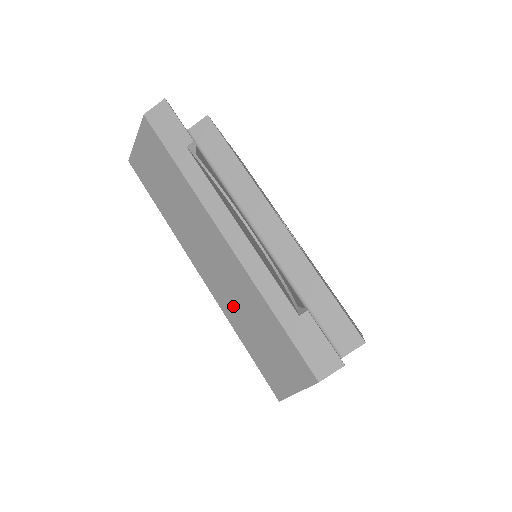
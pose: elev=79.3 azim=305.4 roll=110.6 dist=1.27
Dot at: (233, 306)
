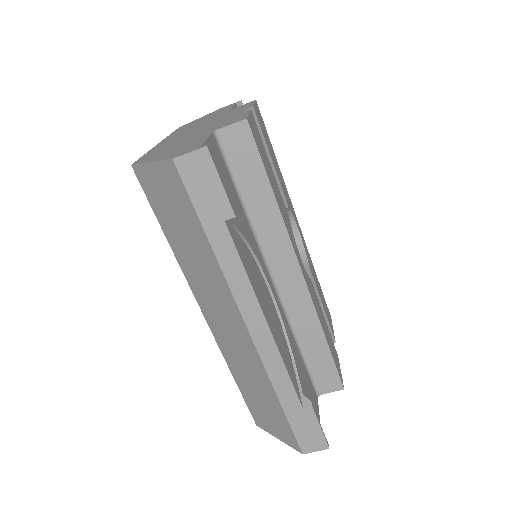
Dot at: (235, 361)
